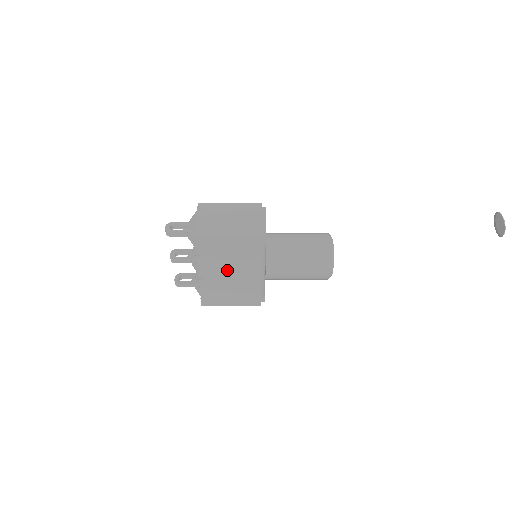
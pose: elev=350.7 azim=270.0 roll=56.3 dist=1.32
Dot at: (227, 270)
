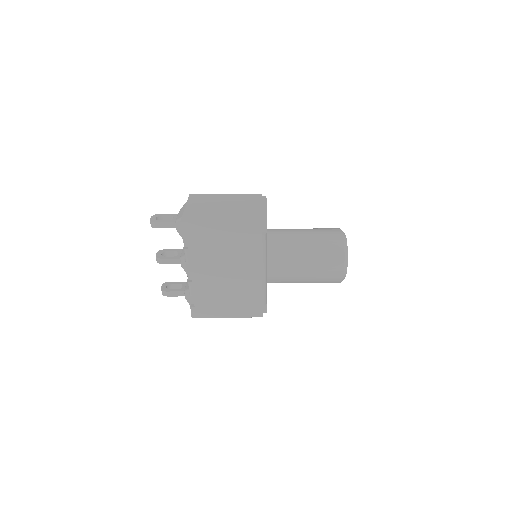
Dot at: (221, 268)
